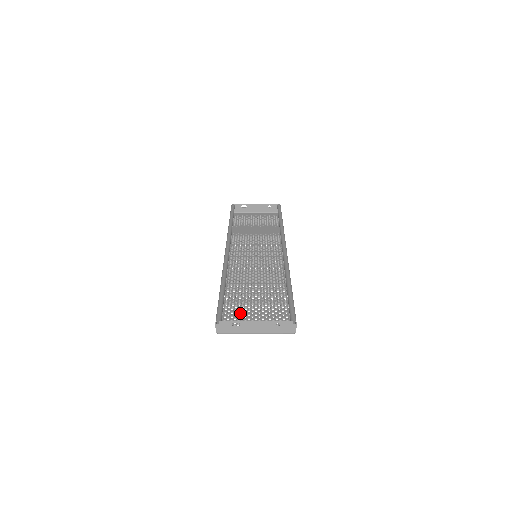
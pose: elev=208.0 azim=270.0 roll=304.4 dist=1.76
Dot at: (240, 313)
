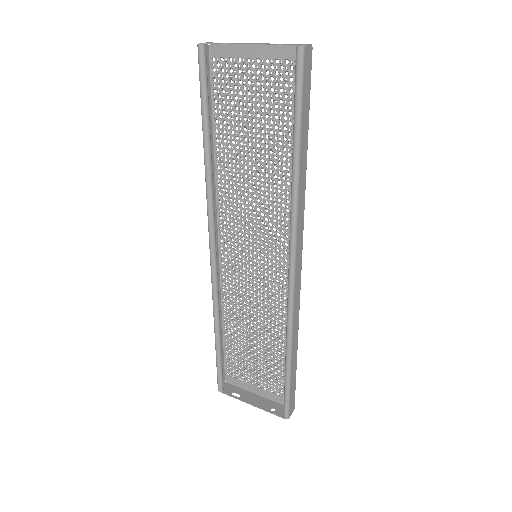
Dot at: (243, 363)
